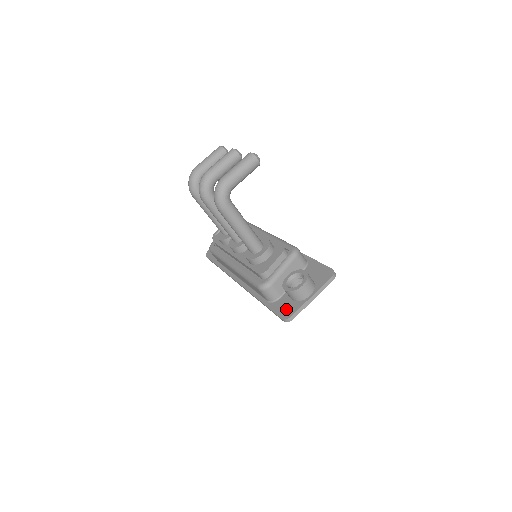
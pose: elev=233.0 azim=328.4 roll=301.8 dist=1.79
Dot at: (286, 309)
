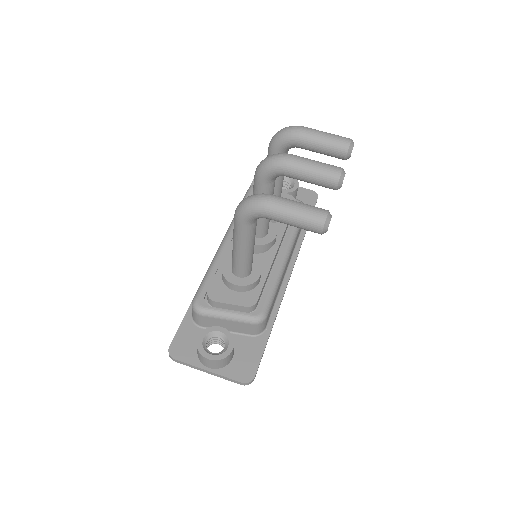
Dot at: (184, 345)
